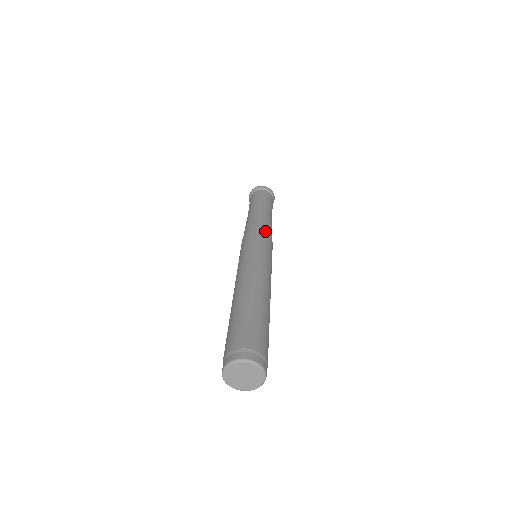
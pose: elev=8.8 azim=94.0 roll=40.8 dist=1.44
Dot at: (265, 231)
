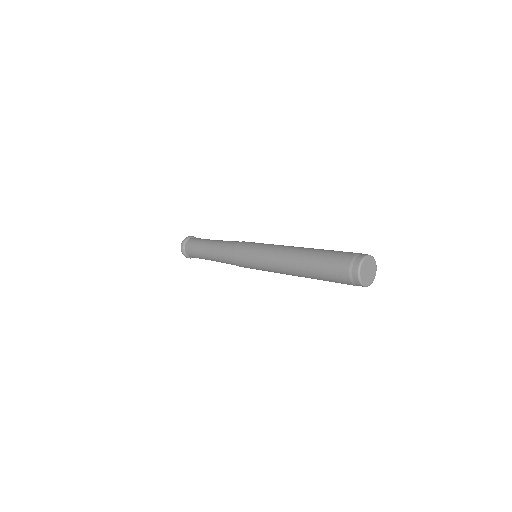
Dot at: occluded
